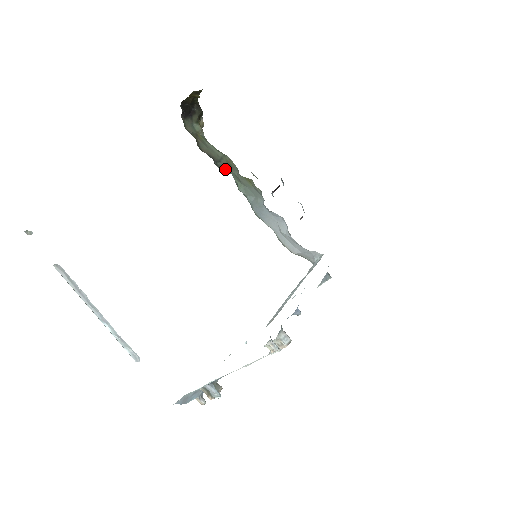
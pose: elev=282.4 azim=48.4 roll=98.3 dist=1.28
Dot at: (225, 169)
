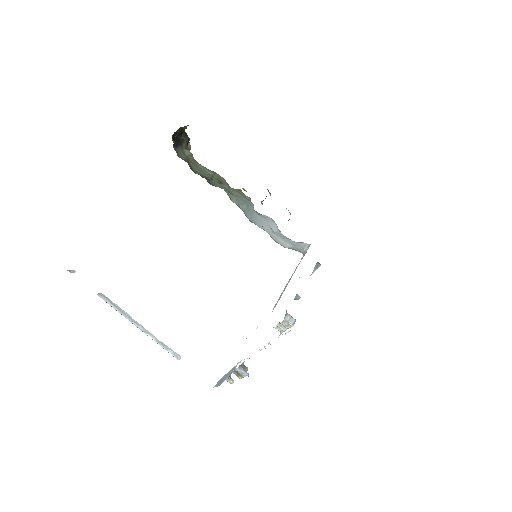
Dot at: (217, 186)
